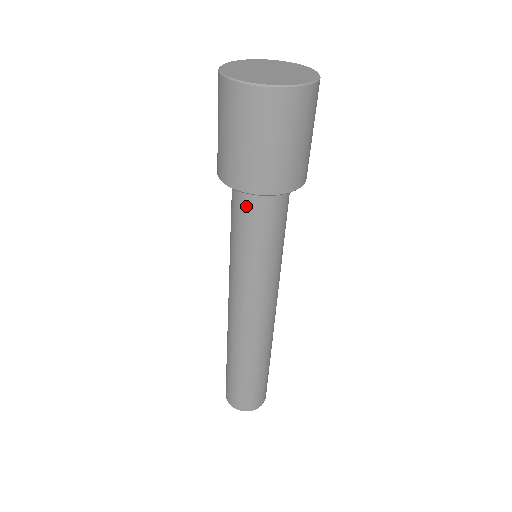
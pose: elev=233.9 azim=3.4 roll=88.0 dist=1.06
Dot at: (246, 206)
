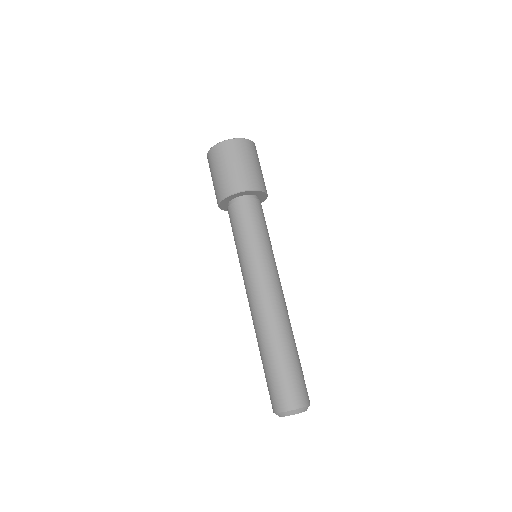
Dot at: (248, 207)
